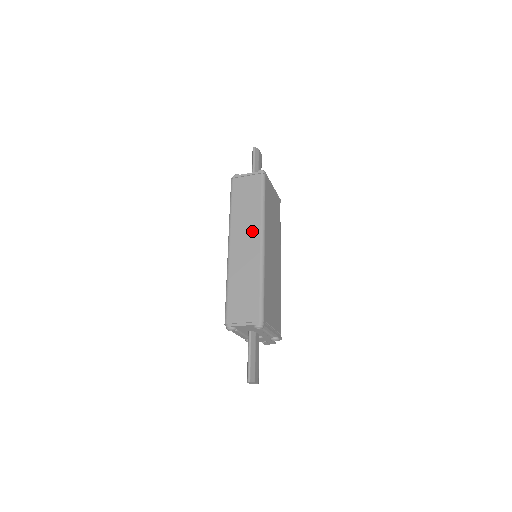
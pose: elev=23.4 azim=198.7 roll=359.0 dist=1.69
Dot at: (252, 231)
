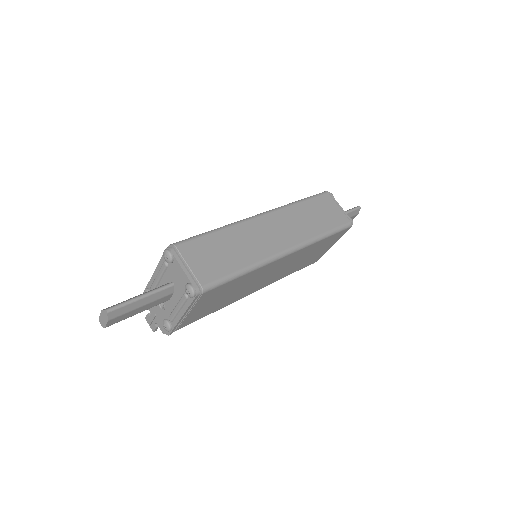
Dot at: (292, 235)
